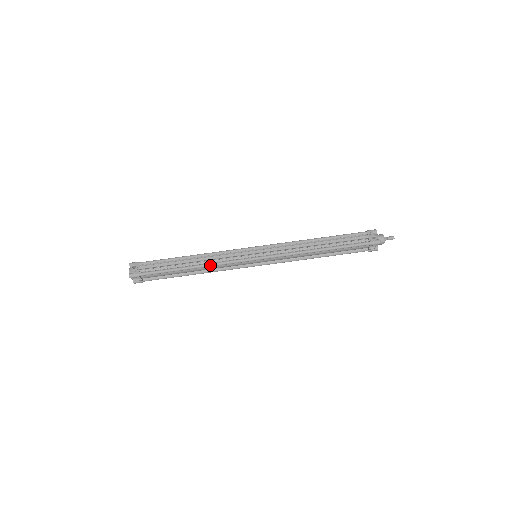
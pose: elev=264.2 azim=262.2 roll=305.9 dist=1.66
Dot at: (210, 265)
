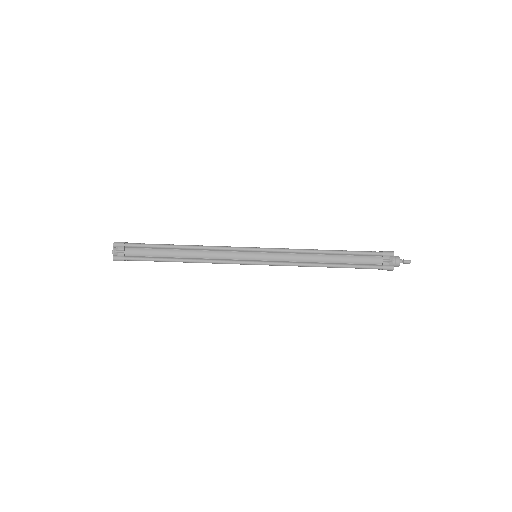
Dot at: (204, 246)
